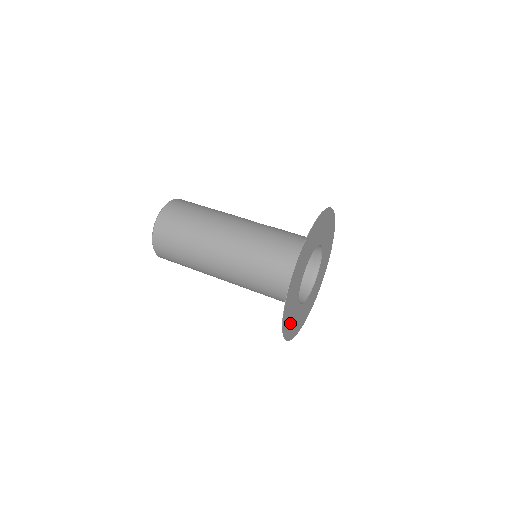
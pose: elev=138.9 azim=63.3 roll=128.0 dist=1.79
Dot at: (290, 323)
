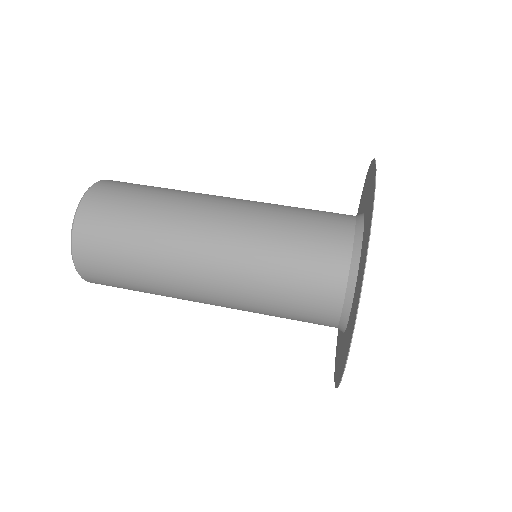
Dot at: (342, 356)
